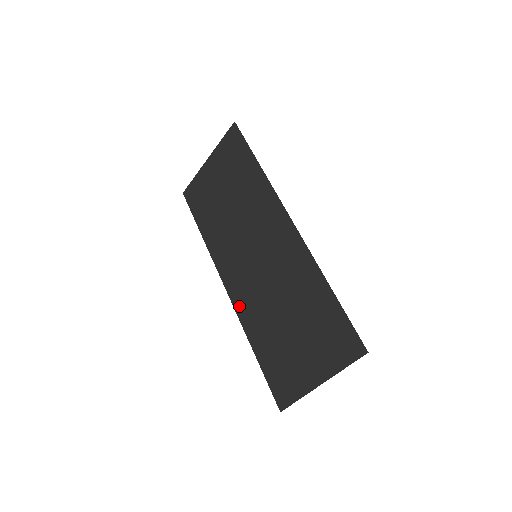
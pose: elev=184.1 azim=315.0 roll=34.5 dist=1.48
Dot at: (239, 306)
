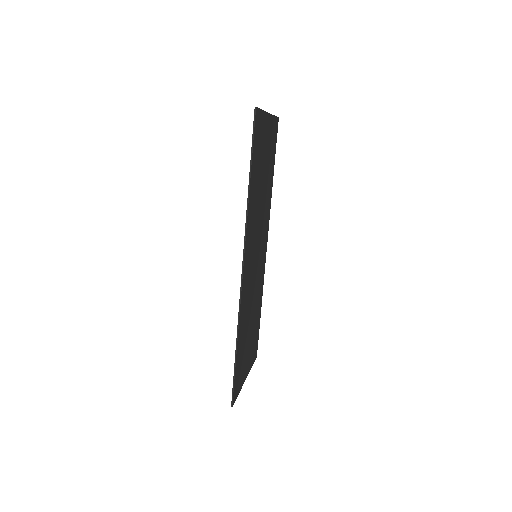
Dot at: occluded
